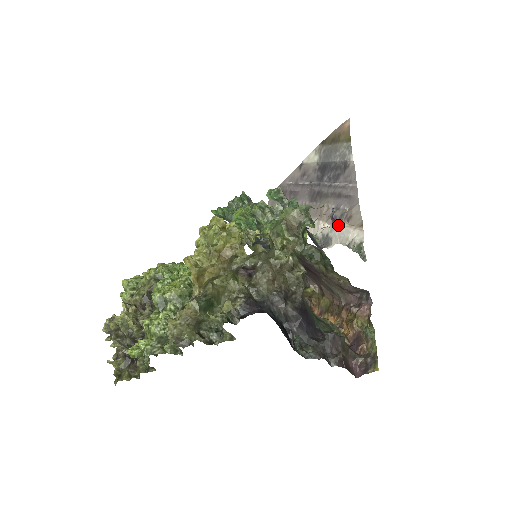
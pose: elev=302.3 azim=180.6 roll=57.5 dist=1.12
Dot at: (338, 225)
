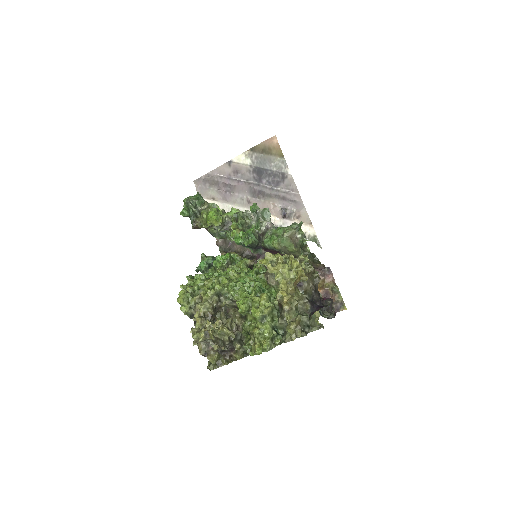
Dot at: (289, 220)
